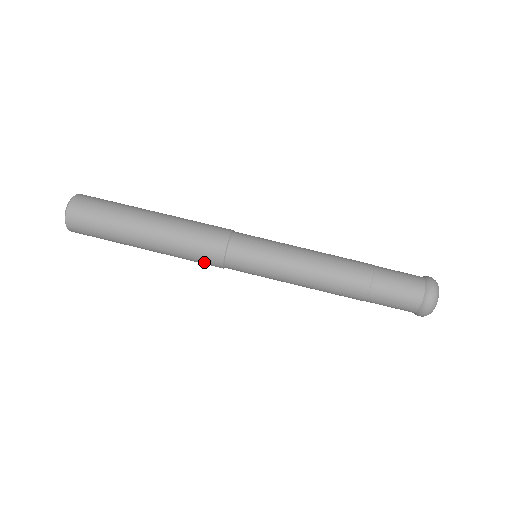
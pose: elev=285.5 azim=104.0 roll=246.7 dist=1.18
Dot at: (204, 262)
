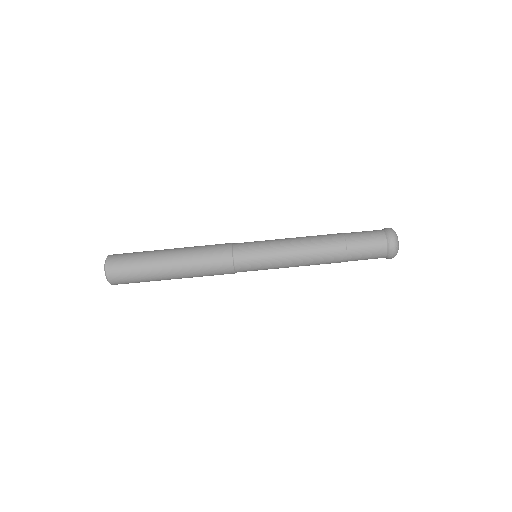
Dot at: occluded
